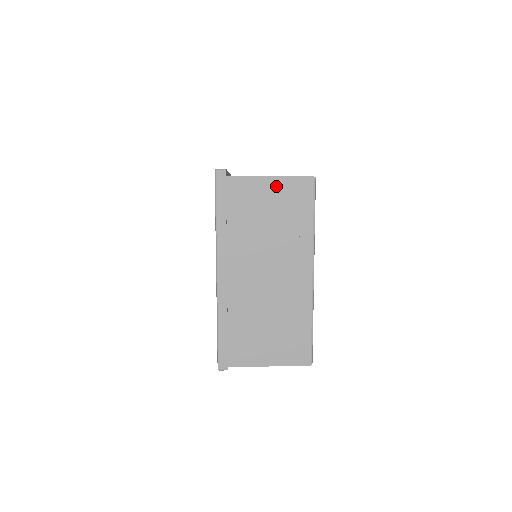
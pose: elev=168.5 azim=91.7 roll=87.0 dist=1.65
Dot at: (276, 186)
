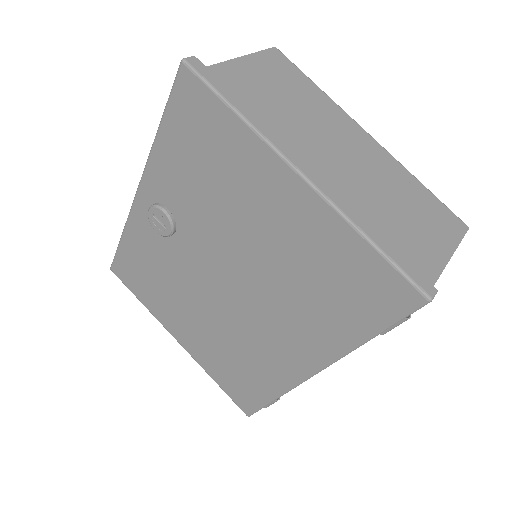
Dot at: (255, 64)
